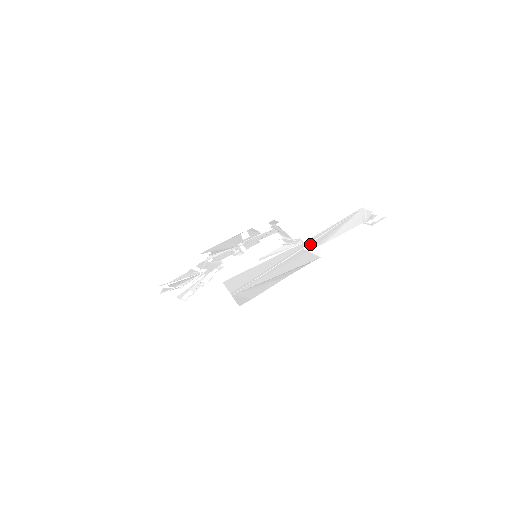
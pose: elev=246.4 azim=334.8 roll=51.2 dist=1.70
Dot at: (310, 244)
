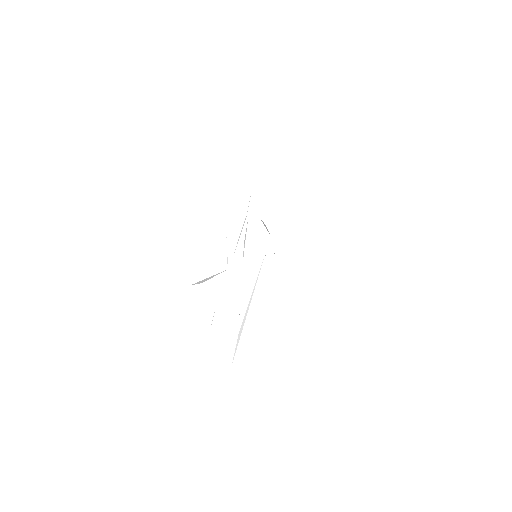
Dot at: occluded
